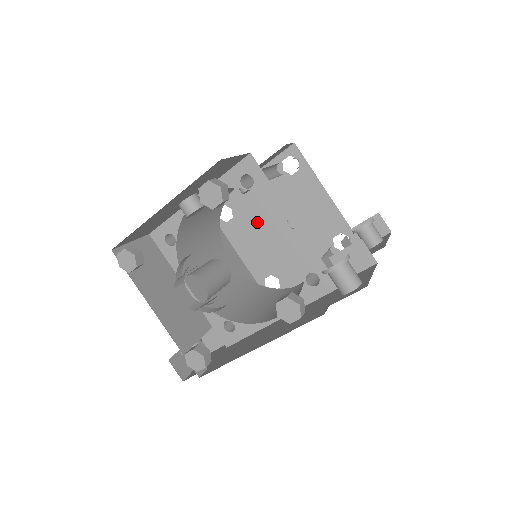
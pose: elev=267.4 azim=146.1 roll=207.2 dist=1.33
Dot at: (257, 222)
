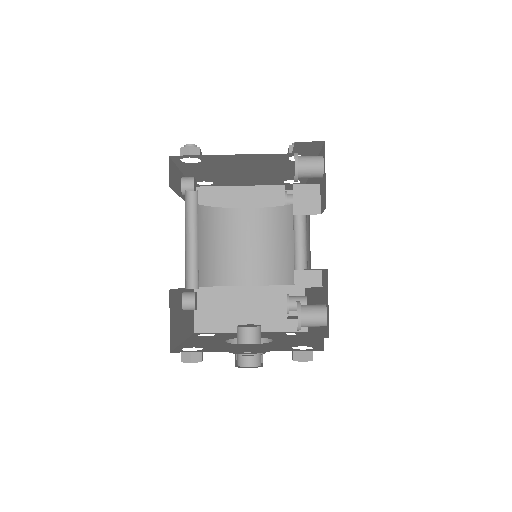
Dot at: (229, 177)
